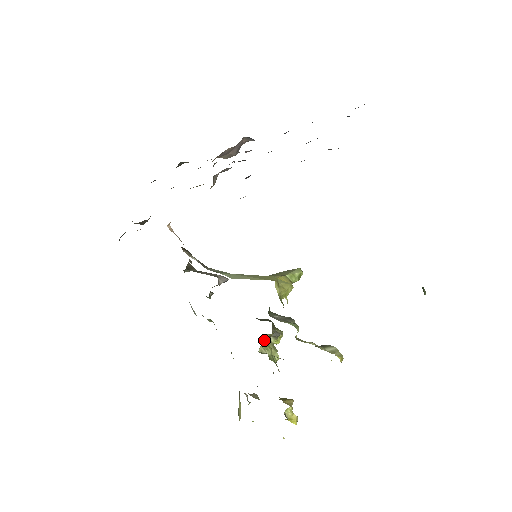
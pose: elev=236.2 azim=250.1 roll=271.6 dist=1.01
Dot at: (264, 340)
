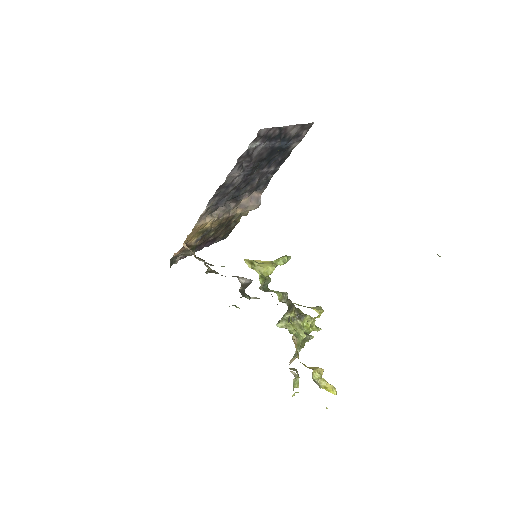
Dot at: (284, 319)
